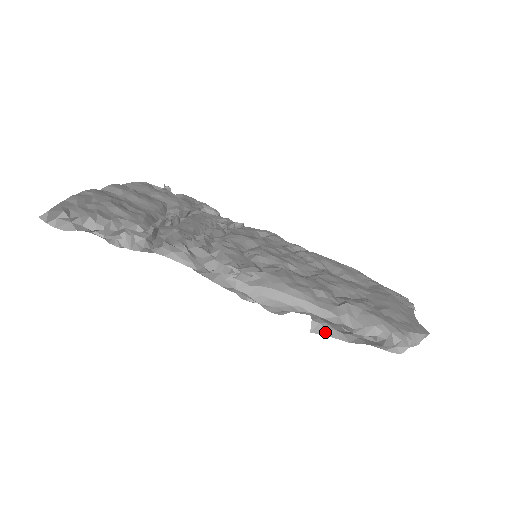
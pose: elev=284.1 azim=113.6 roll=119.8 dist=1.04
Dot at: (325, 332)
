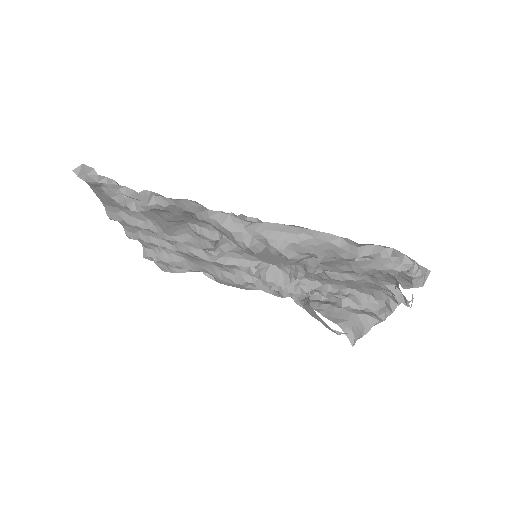
Dot at: (332, 259)
